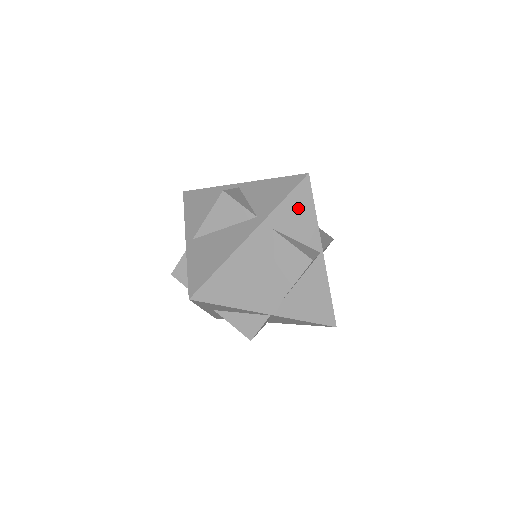
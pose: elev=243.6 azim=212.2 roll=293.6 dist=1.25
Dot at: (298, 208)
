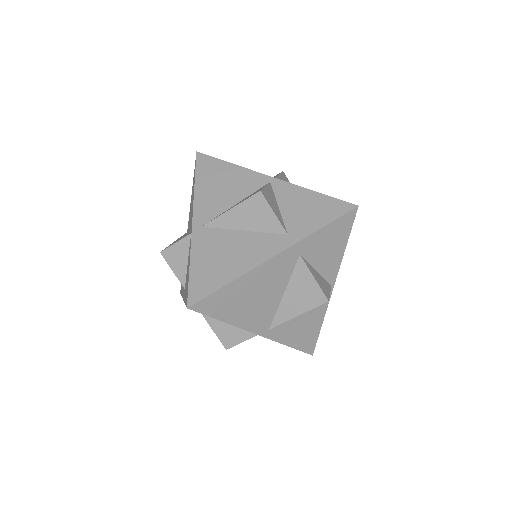
Dot at: (332, 238)
